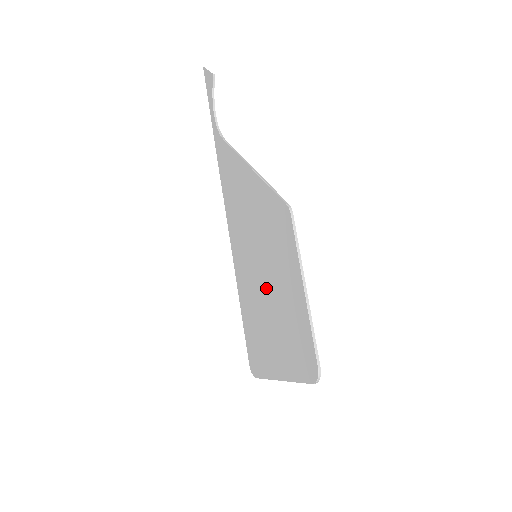
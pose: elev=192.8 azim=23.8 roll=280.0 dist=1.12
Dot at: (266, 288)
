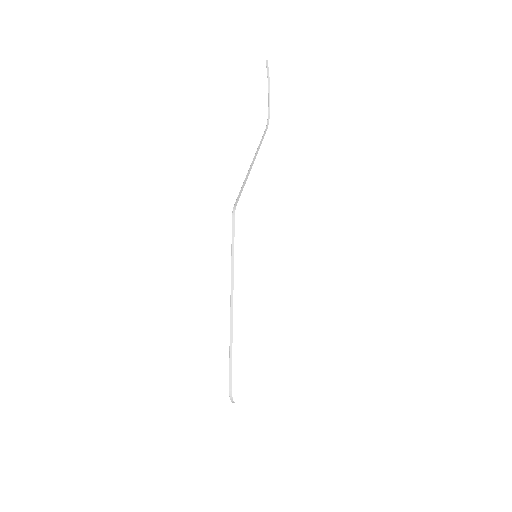
Dot at: occluded
